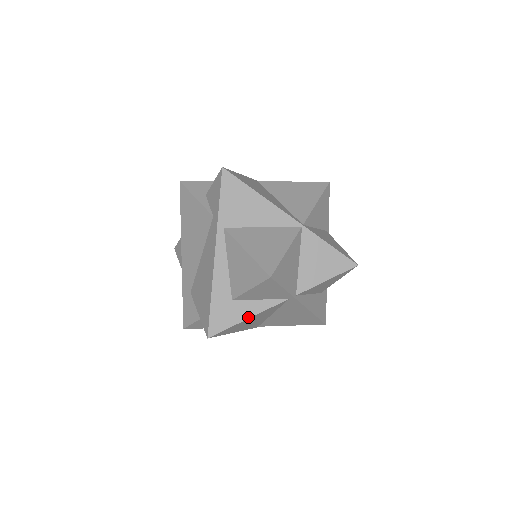
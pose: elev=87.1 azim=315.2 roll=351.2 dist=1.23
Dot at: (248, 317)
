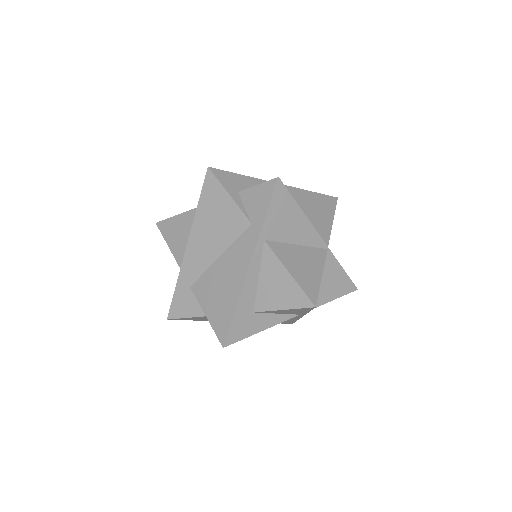
Dot at: (263, 329)
